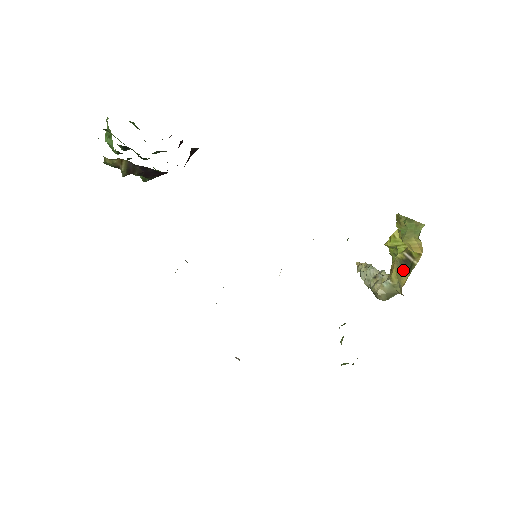
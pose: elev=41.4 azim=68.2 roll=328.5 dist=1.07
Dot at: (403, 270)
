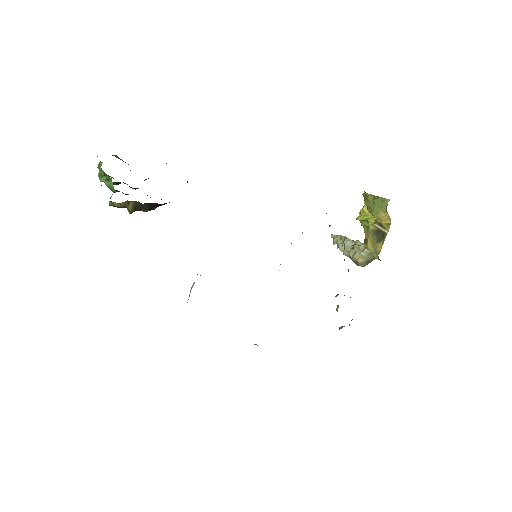
Dot at: (377, 240)
